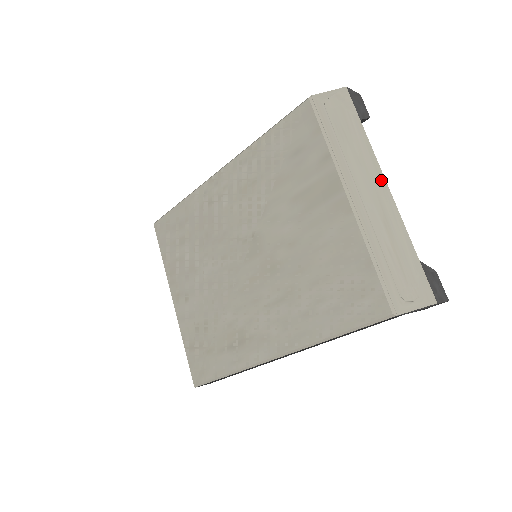
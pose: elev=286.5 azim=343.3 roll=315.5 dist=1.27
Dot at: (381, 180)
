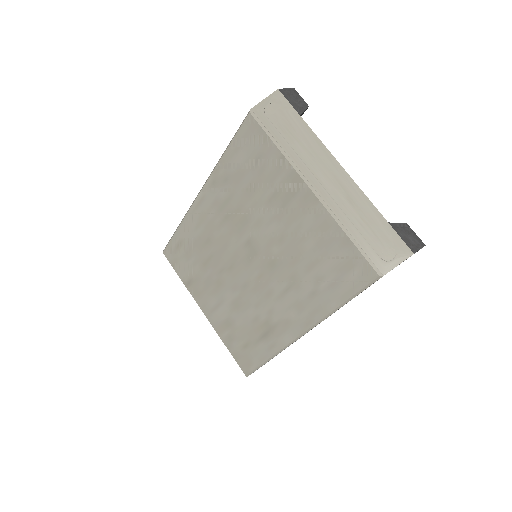
Dot at: (334, 163)
